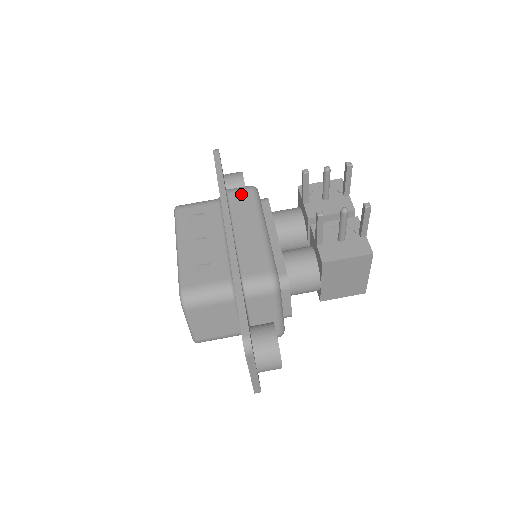
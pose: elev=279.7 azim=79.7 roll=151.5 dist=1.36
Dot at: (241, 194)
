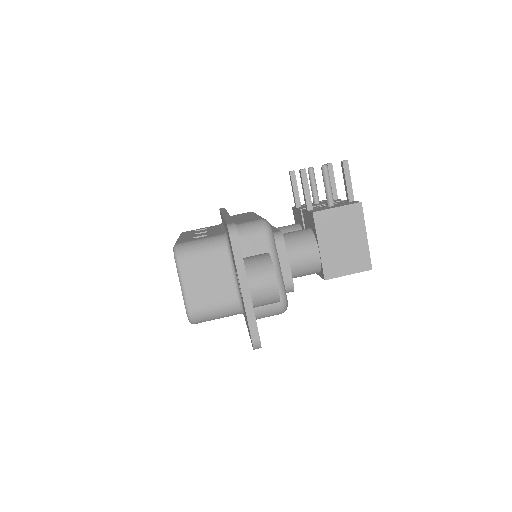
Dot at: occluded
